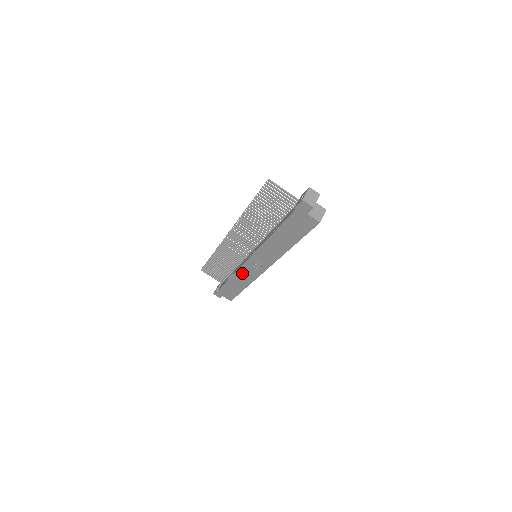
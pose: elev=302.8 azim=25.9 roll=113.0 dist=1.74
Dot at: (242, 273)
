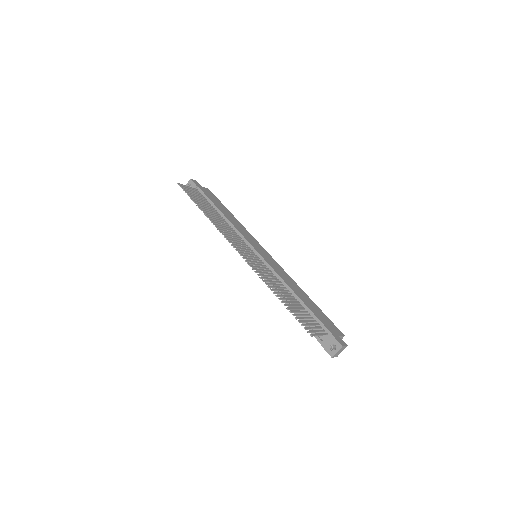
Dot at: occluded
